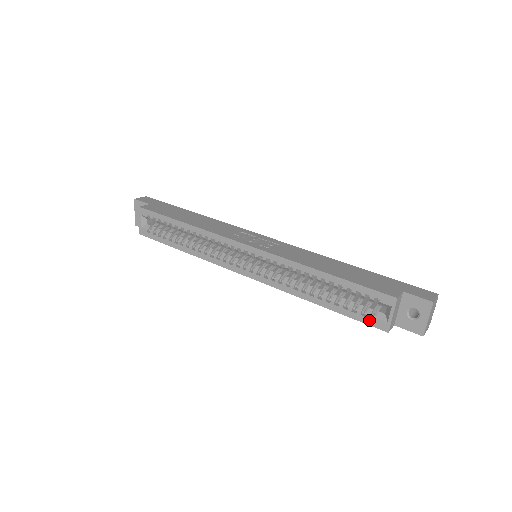
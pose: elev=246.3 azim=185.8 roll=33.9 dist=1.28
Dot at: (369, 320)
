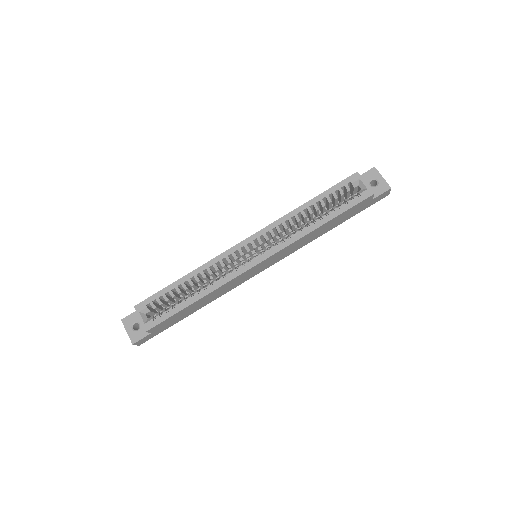
Dot at: (358, 199)
